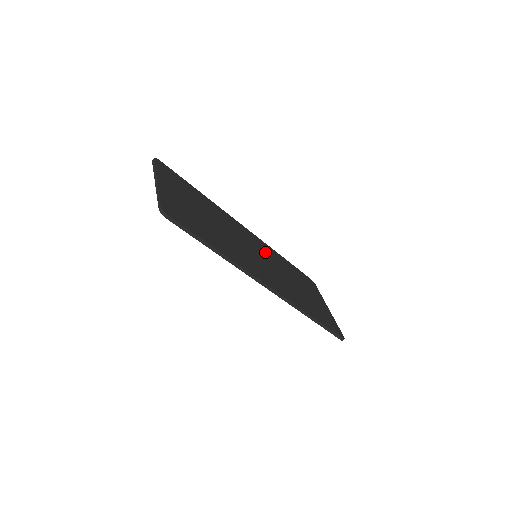
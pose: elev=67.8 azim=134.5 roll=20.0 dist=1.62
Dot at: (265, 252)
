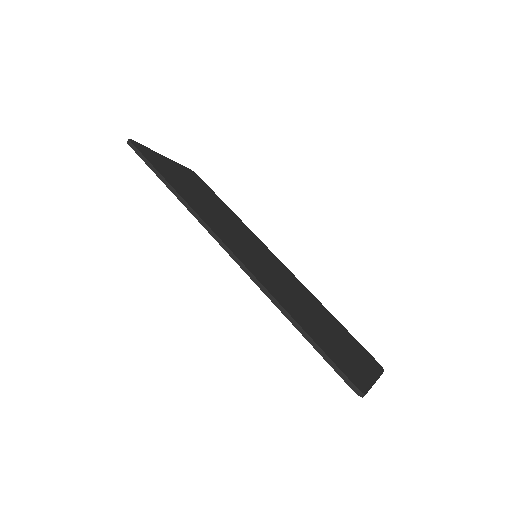
Dot at: (286, 276)
